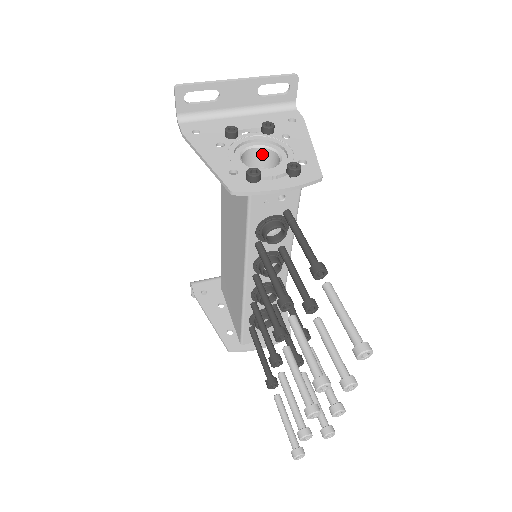
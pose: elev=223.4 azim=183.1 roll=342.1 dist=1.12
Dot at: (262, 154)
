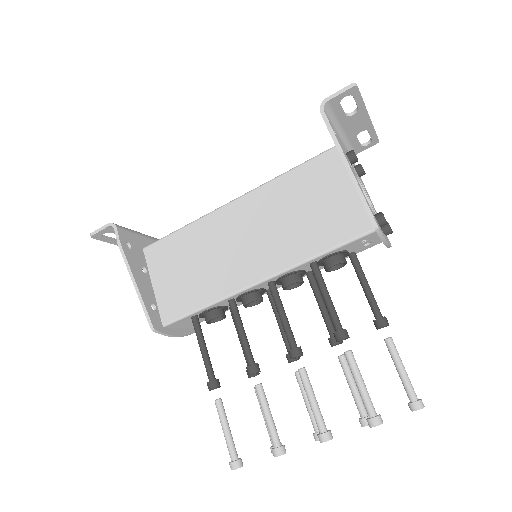
Dot at: occluded
